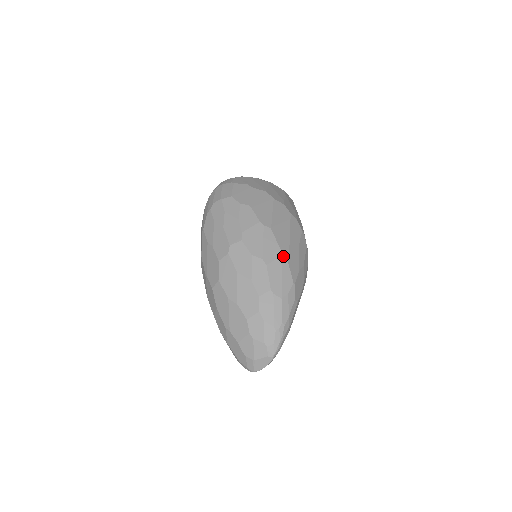
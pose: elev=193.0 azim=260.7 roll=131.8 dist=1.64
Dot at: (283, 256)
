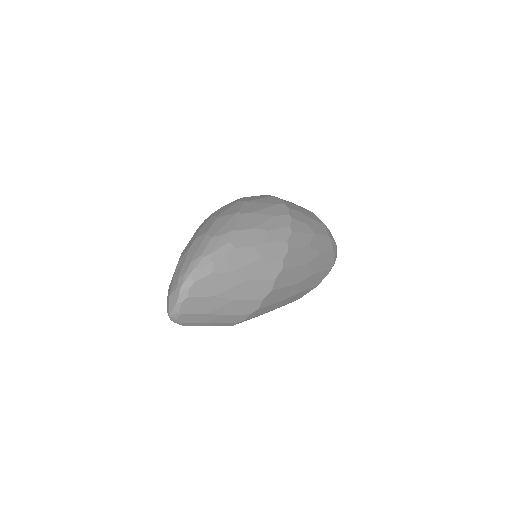
Dot at: (238, 213)
